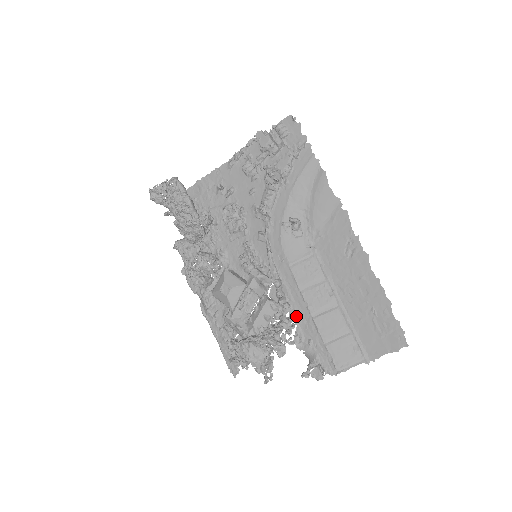
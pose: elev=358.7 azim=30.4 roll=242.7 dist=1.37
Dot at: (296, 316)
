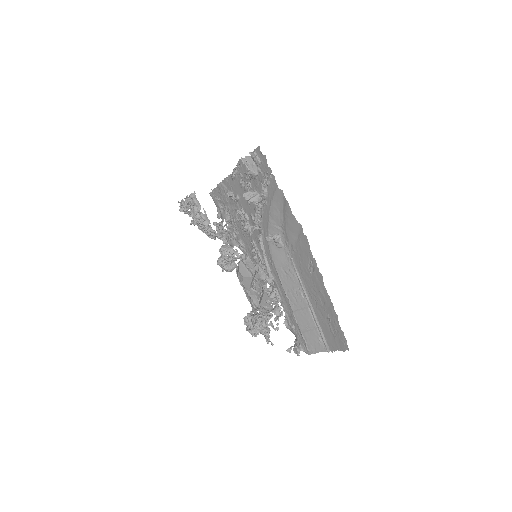
Dot at: (284, 306)
